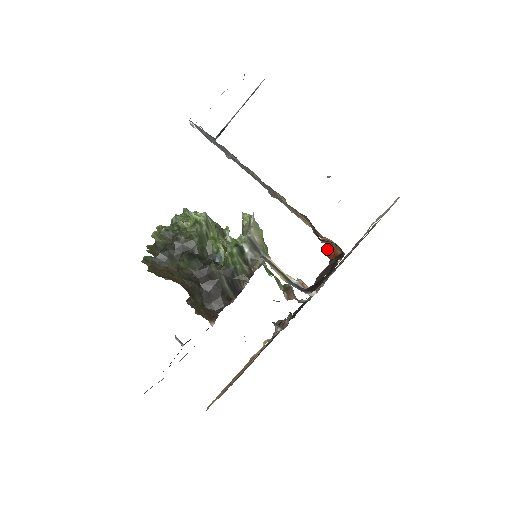
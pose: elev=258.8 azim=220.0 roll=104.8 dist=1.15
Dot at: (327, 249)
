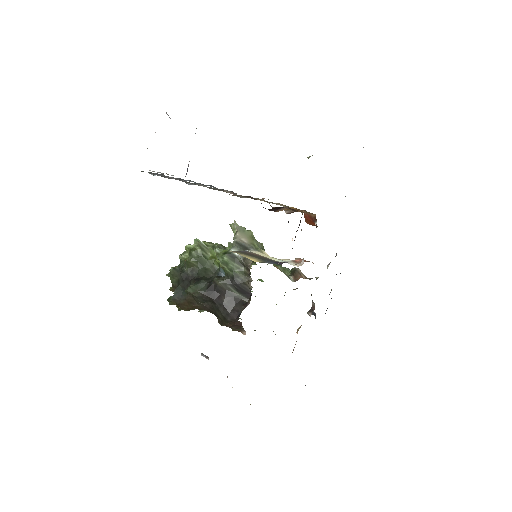
Dot at: occluded
